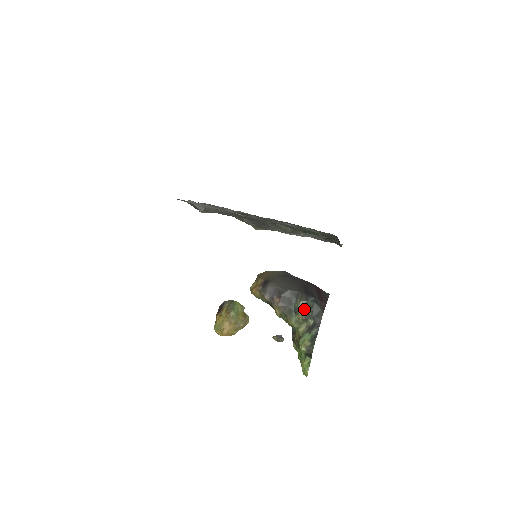
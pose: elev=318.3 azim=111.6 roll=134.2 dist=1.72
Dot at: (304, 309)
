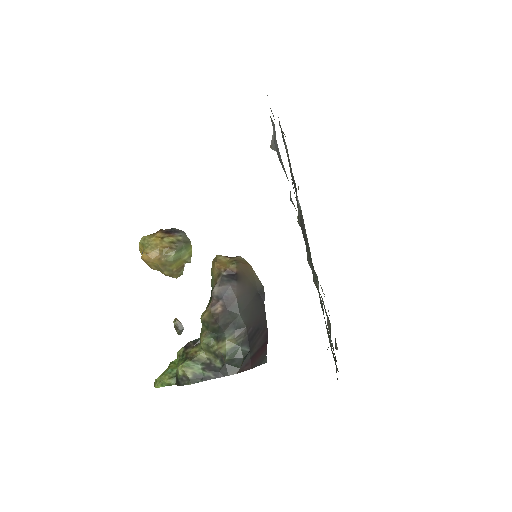
Dot at: (228, 348)
